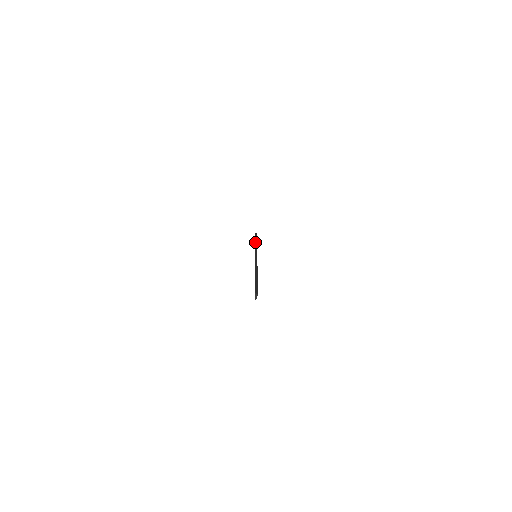
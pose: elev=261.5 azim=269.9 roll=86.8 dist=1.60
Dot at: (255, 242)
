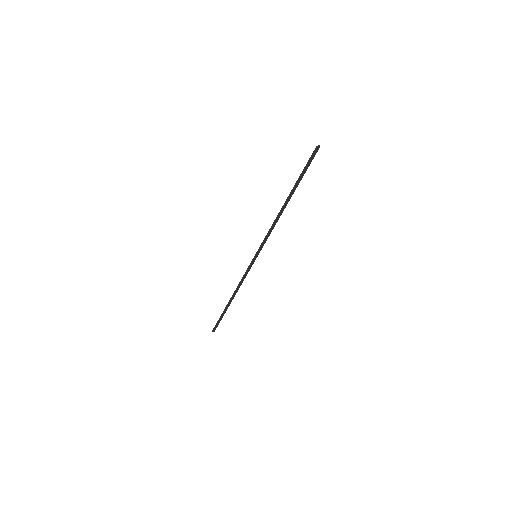
Dot at: (235, 293)
